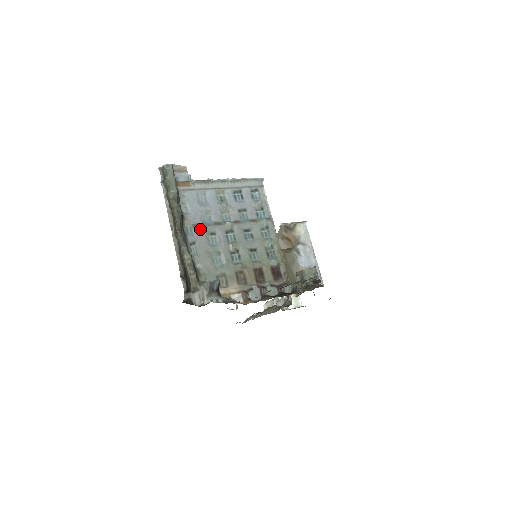
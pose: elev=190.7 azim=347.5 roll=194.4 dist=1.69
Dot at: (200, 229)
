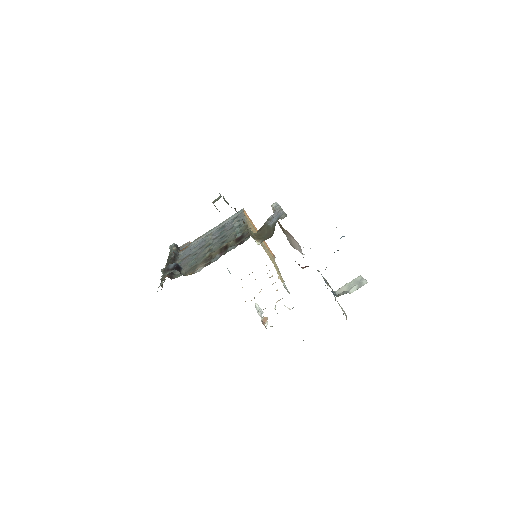
Dot at: (187, 258)
